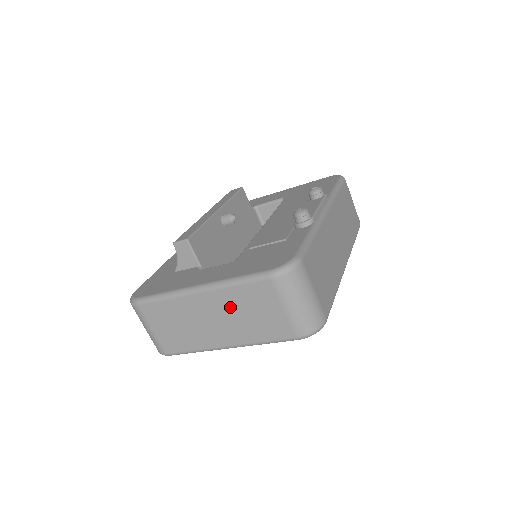
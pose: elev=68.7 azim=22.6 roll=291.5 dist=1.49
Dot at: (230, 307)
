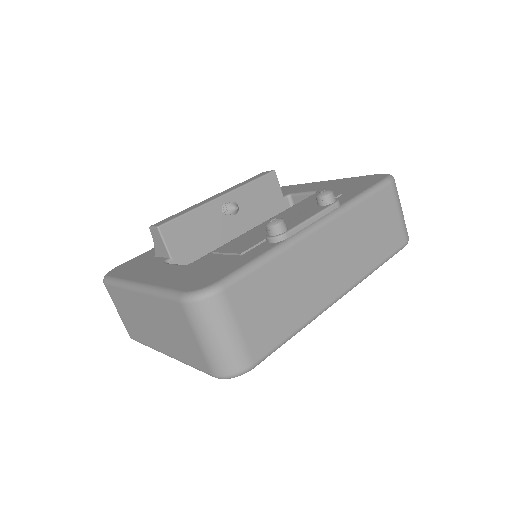
Dot at: (159, 317)
